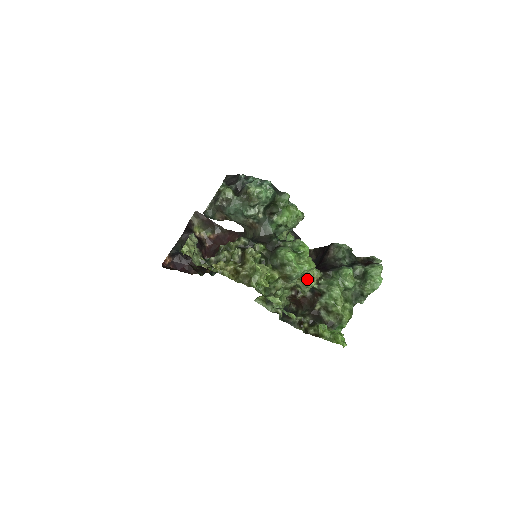
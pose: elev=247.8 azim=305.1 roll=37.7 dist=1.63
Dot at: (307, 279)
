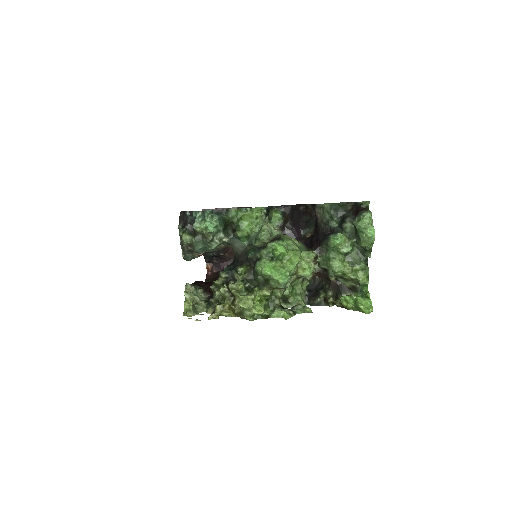
Dot at: (301, 272)
